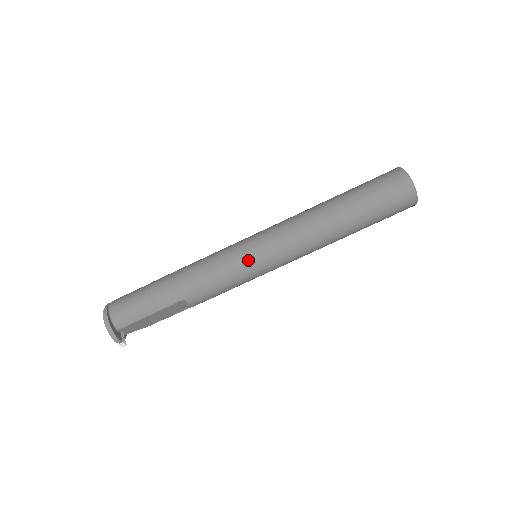
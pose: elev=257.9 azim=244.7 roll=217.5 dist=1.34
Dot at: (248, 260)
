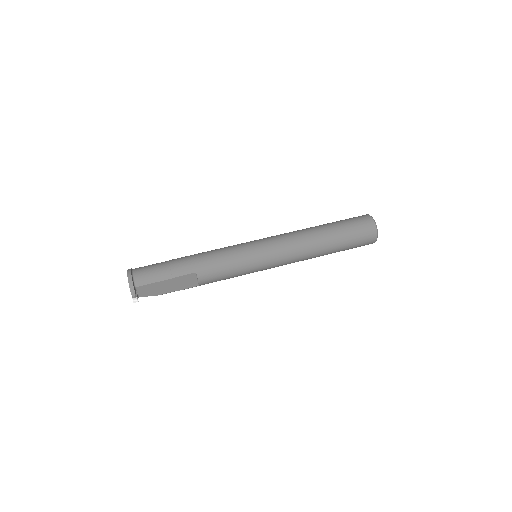
Dot at: (252, 252)
